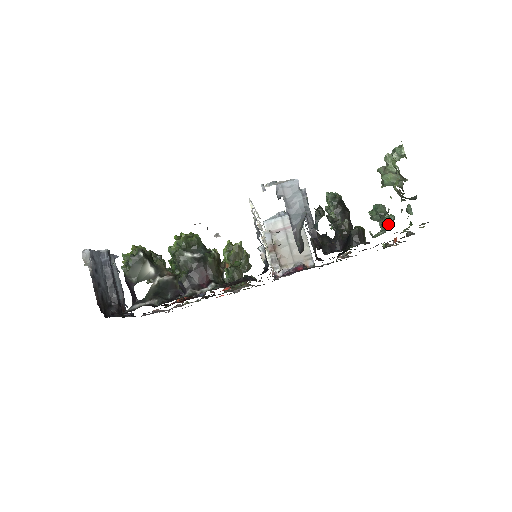
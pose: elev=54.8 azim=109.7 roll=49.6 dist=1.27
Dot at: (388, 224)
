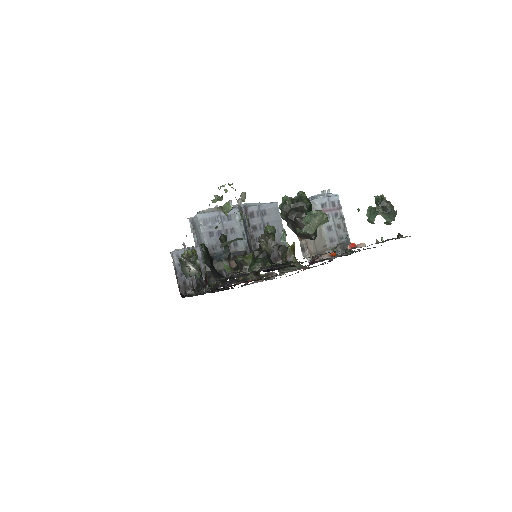
Dot at: (369, 218)
